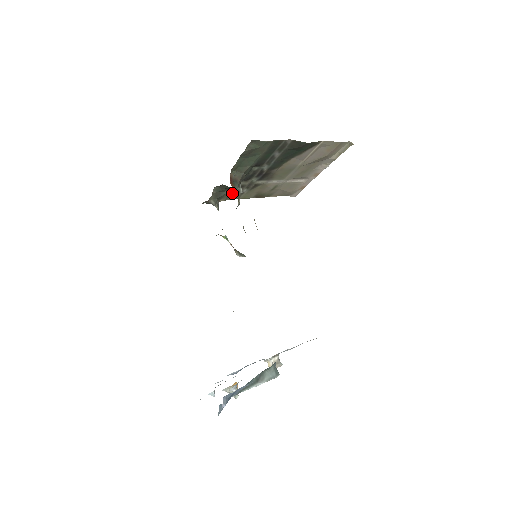
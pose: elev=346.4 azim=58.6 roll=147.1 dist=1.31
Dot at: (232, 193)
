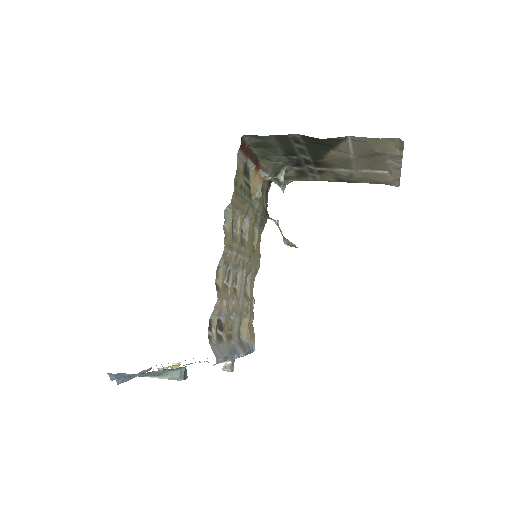
Dot at: (300, 175)
